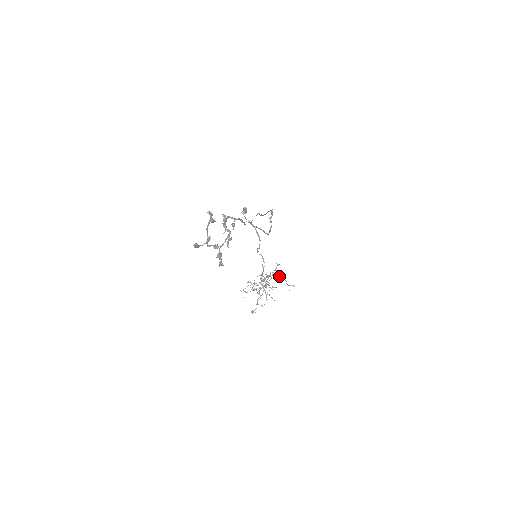
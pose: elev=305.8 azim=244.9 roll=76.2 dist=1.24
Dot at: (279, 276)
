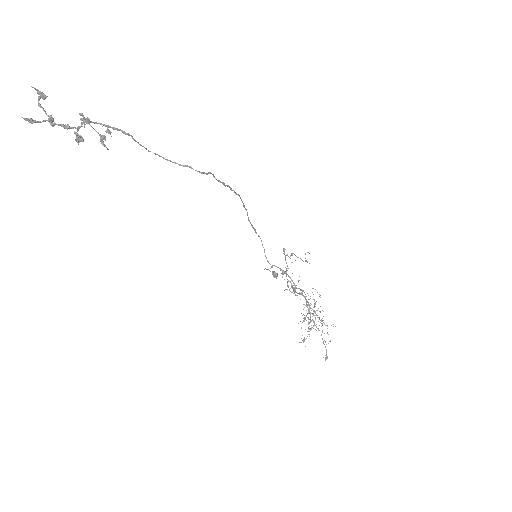
Dot at: occluded
